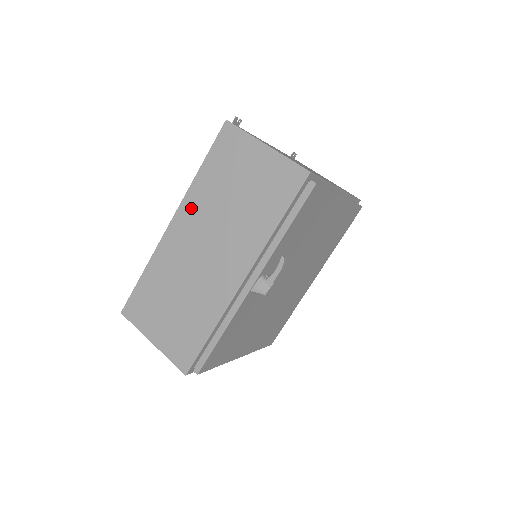
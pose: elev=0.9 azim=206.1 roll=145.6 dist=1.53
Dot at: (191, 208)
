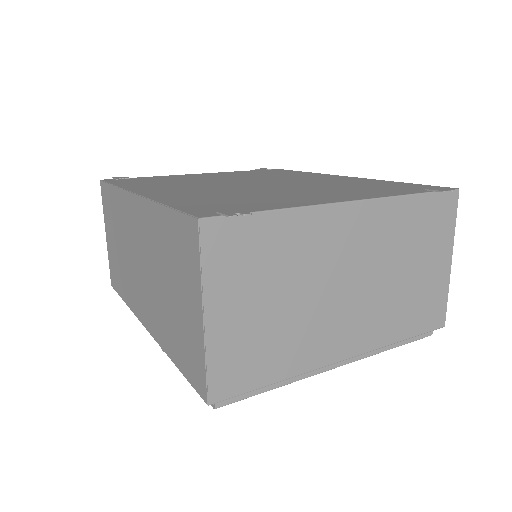
Dot at: (145, 218)
